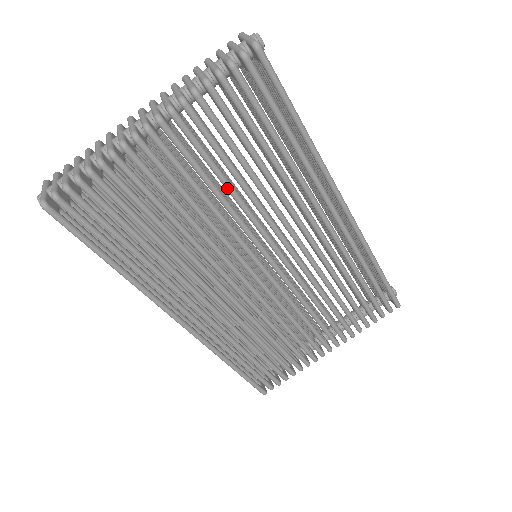
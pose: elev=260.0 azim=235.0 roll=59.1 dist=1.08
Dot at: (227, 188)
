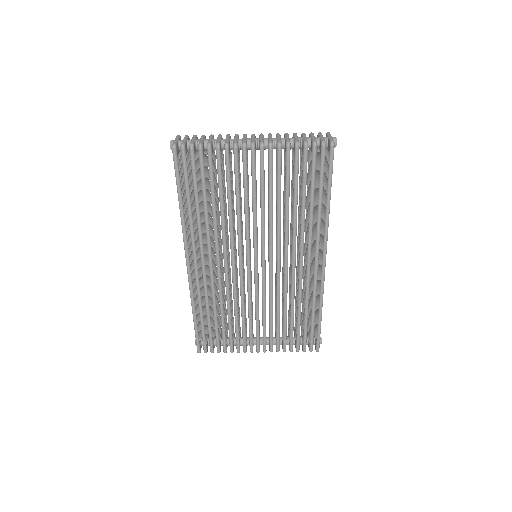
Dot at: (270, 203)
